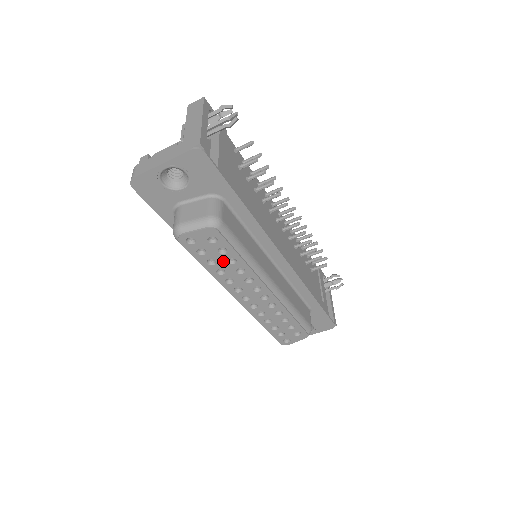
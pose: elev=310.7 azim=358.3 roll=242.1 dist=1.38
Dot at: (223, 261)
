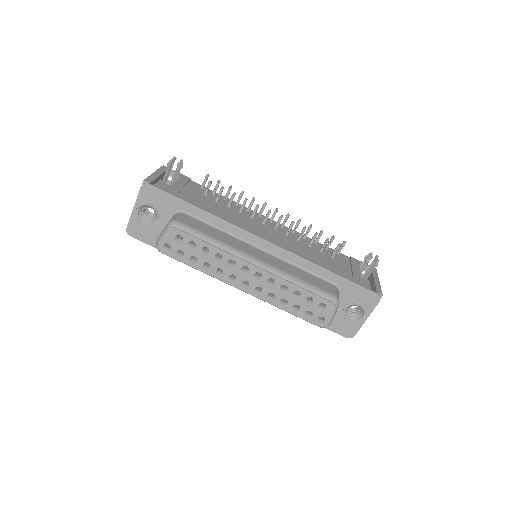
Dot at: (200, 254)
